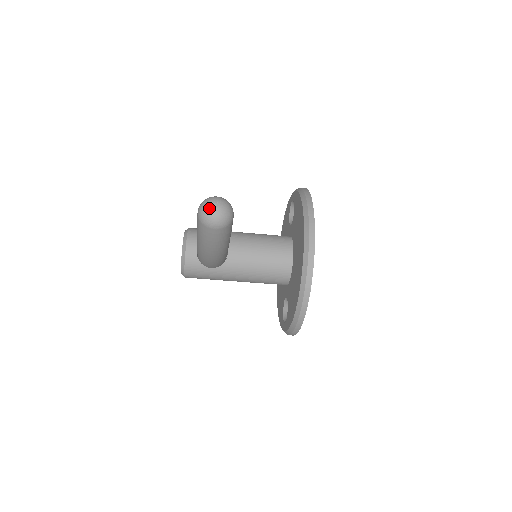
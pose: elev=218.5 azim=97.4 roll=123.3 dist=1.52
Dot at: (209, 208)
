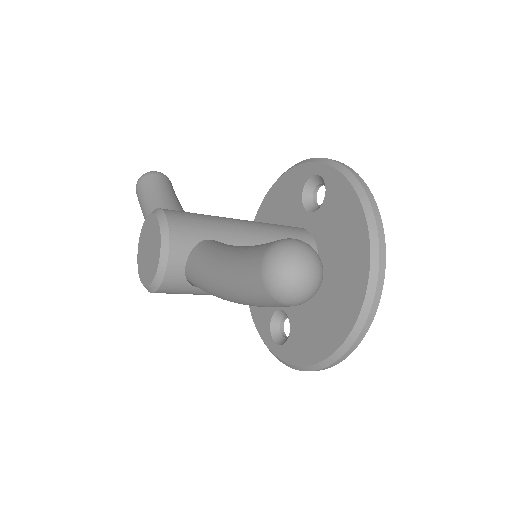
Dot at: (297, 277)
